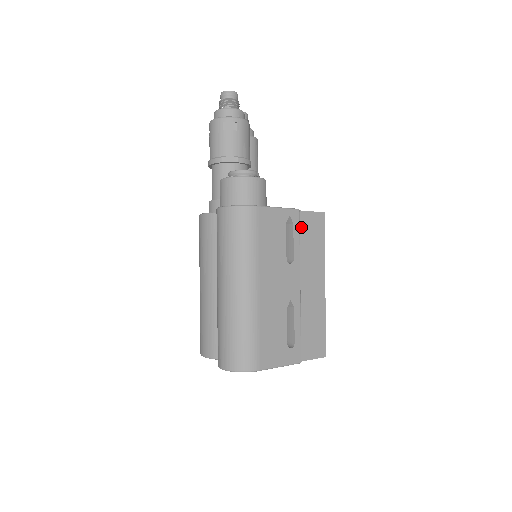
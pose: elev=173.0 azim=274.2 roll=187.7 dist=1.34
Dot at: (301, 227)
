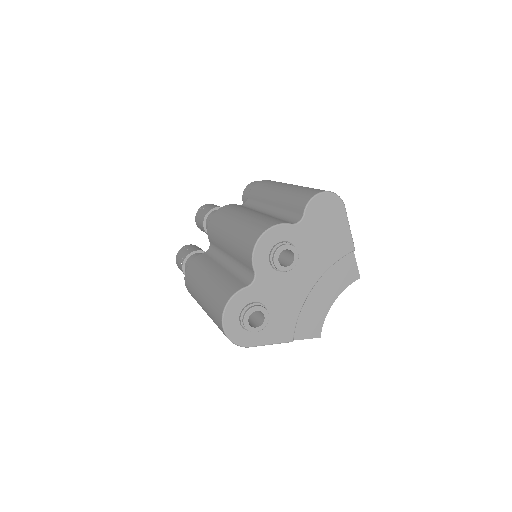
Dot at: occluded
